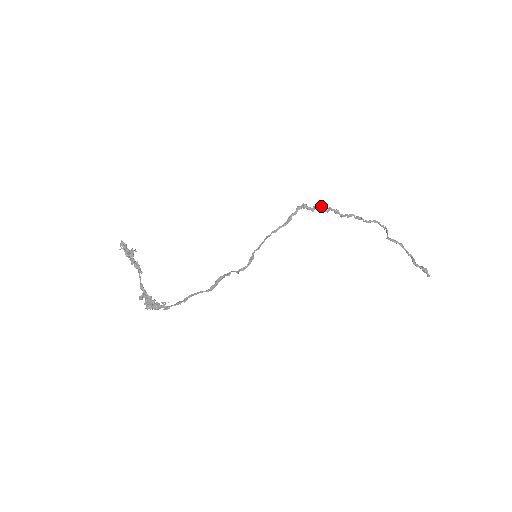
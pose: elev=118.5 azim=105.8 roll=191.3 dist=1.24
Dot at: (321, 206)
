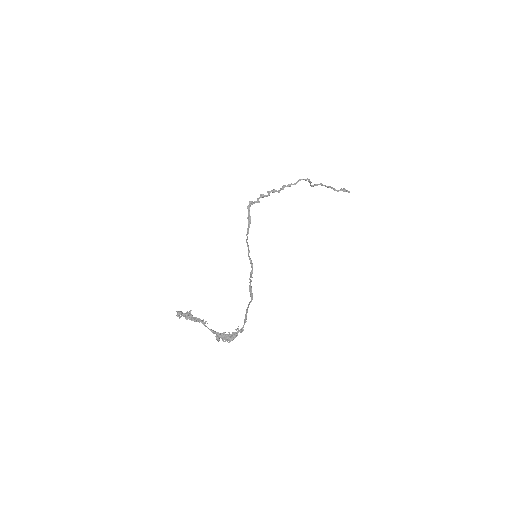
Dot at: (262, 195)
